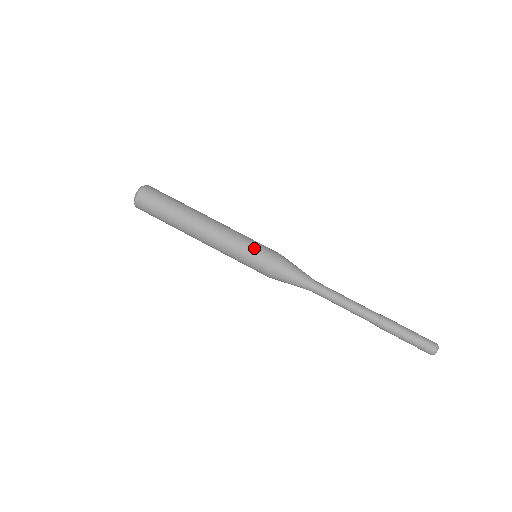
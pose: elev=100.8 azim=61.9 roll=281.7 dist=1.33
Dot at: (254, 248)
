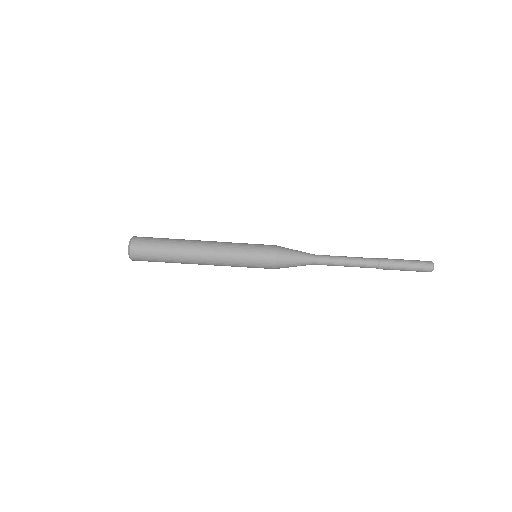
Dot at: (253, 249)
